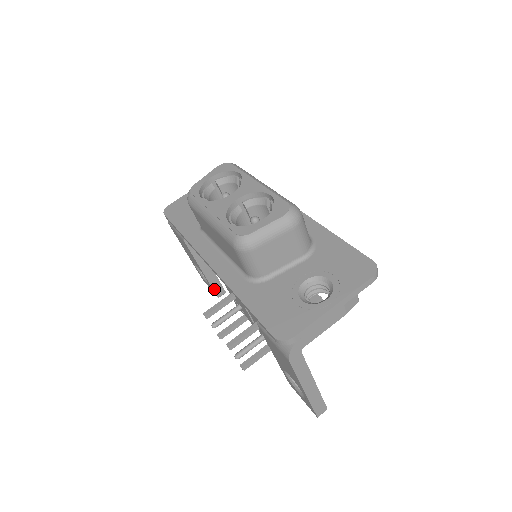
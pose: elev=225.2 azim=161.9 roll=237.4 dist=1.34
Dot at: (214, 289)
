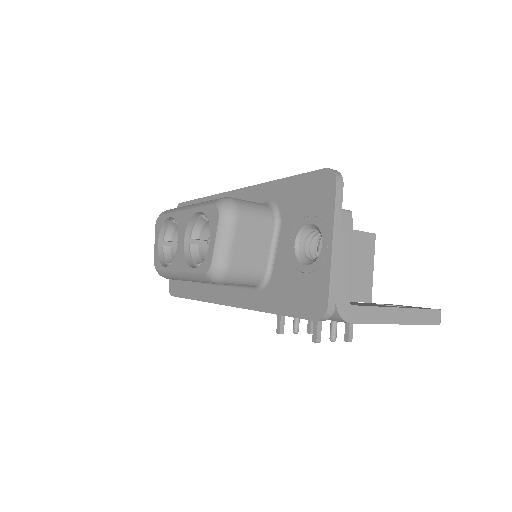
Dot at: occluded
